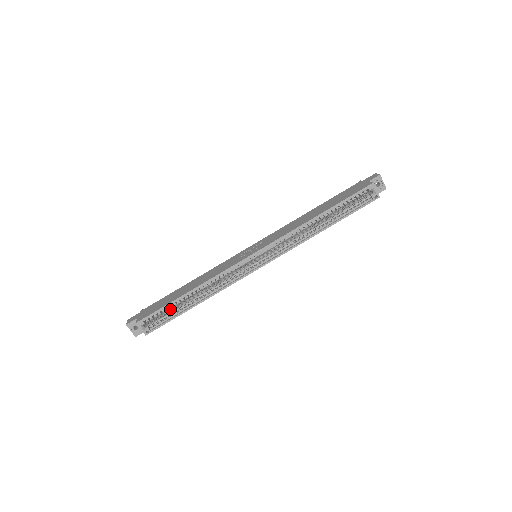
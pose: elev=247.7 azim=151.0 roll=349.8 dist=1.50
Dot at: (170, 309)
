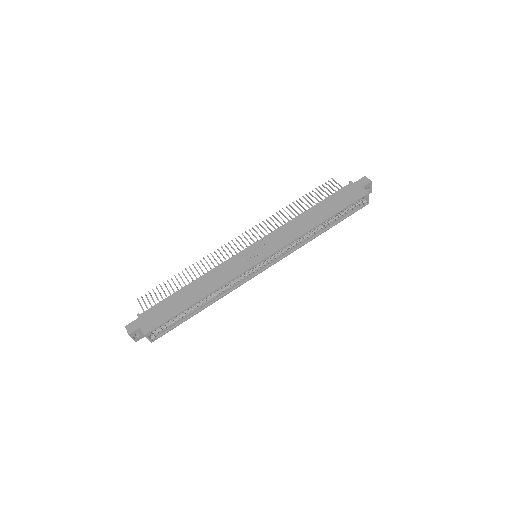
Dot at: occluded
